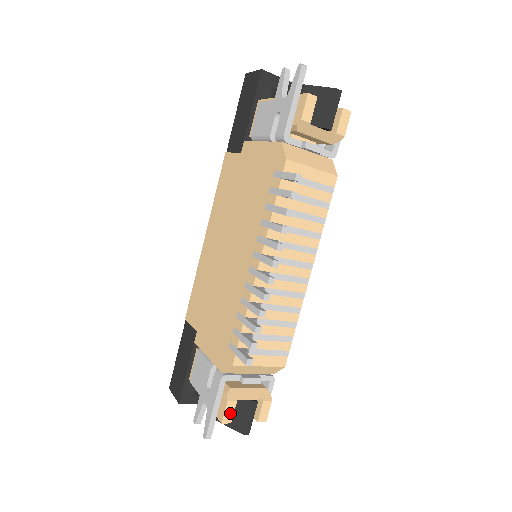
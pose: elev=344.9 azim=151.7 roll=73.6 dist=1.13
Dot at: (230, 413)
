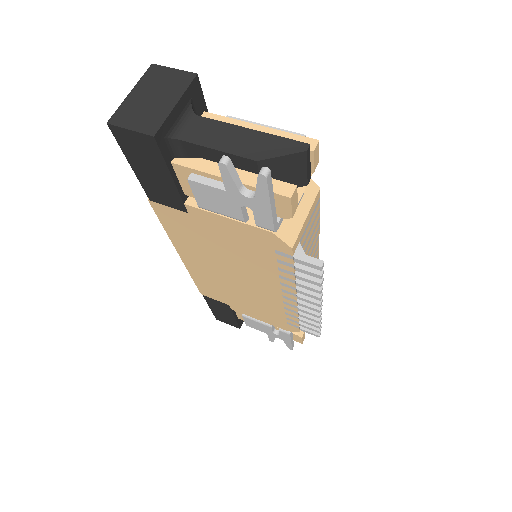
Dot at: (304, 337)
